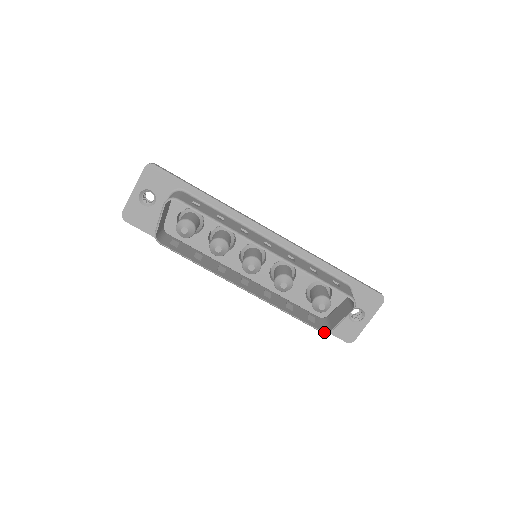
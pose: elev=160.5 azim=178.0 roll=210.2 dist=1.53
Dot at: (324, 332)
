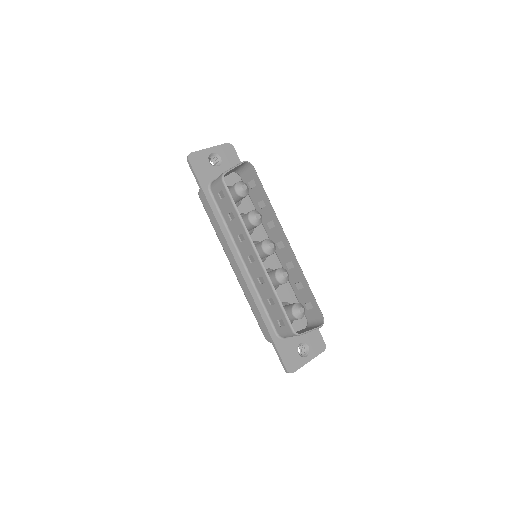
Dot at: (295, 332)
